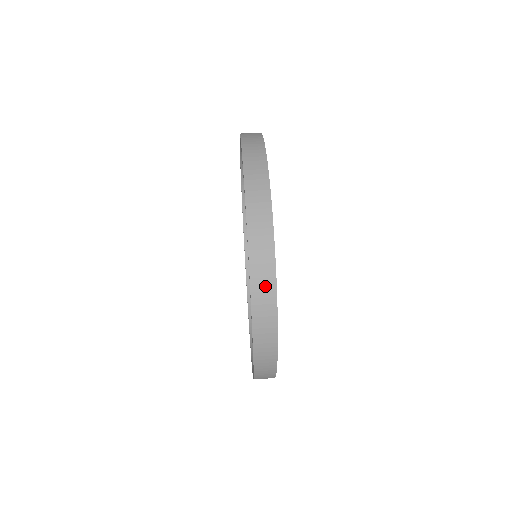
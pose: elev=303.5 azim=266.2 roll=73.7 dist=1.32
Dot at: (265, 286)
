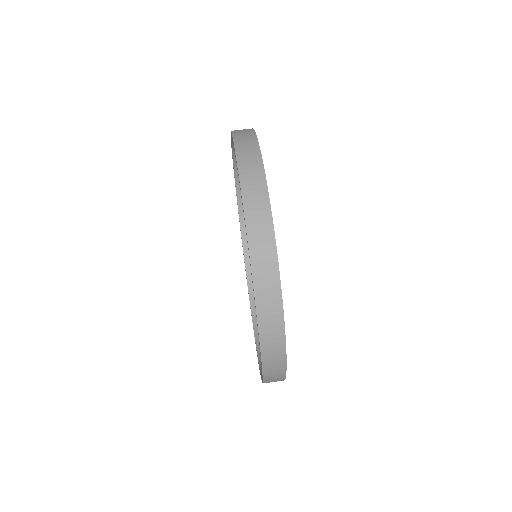
Dot at: (263, 239)
